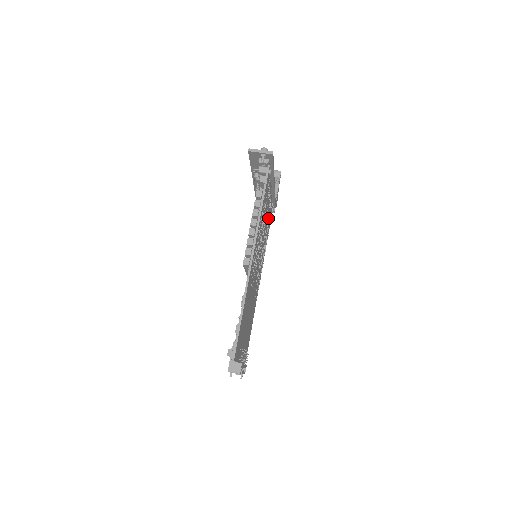
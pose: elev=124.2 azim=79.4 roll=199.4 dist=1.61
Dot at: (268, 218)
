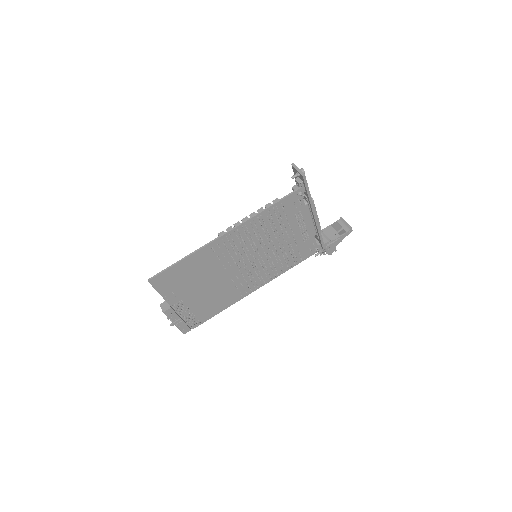
Dot at: (298, 244)
